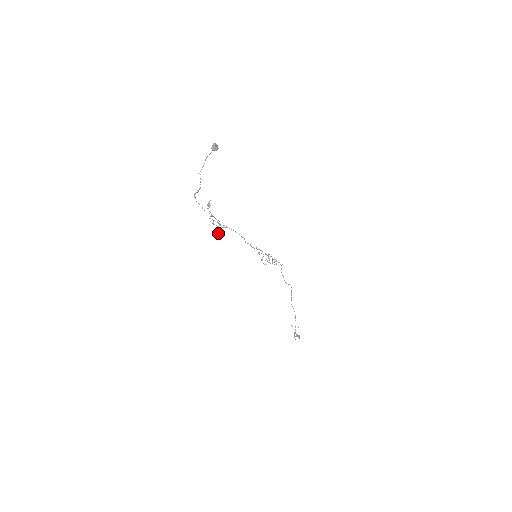
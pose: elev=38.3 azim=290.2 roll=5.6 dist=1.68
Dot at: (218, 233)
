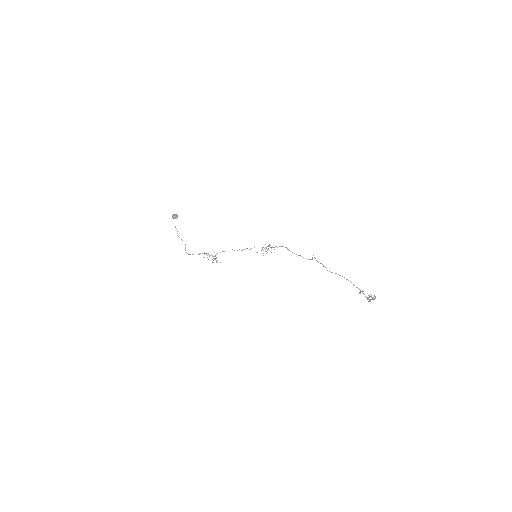
Dot at: occluded
